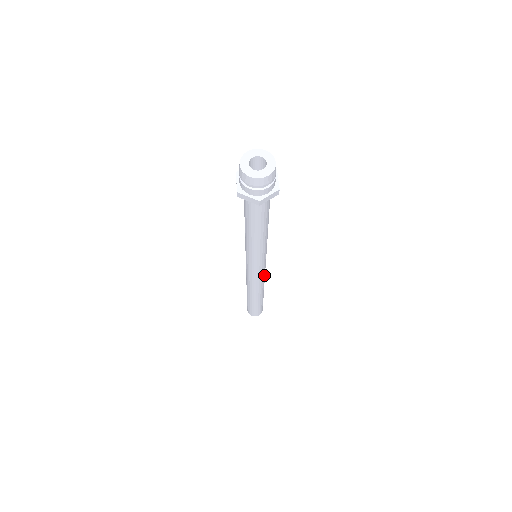
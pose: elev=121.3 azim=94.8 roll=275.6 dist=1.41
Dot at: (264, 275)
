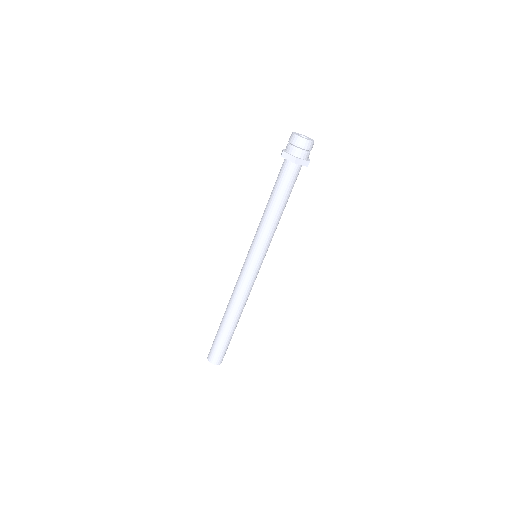
Dot at: occluded
